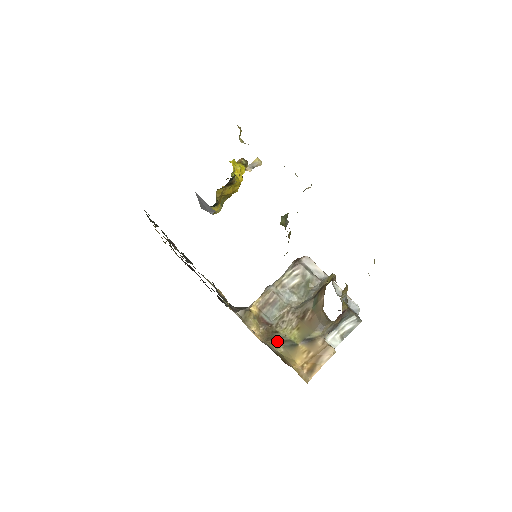
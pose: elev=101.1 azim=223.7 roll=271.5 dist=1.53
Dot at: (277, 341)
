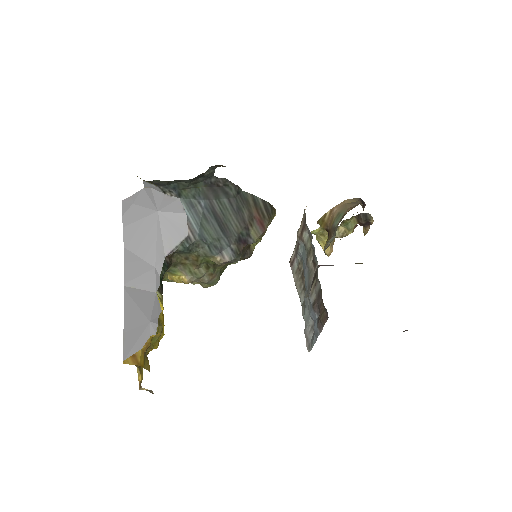
Dot at: occluded
